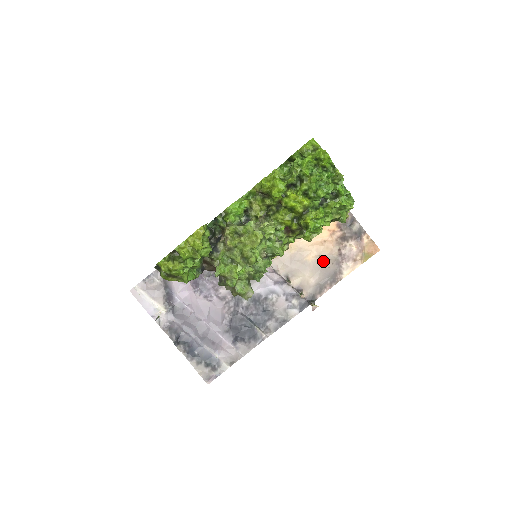
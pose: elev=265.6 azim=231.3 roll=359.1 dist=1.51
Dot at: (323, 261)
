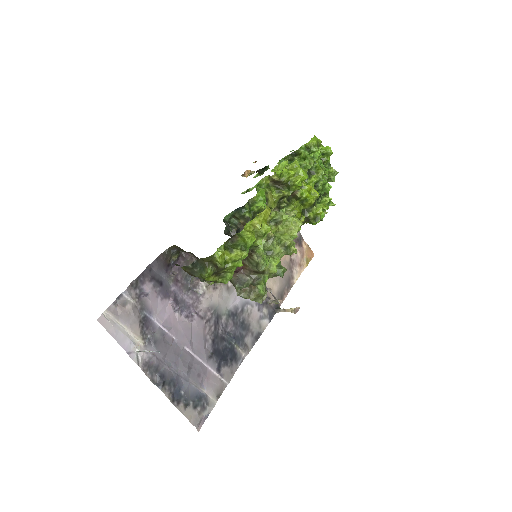
Dot at: occluded
